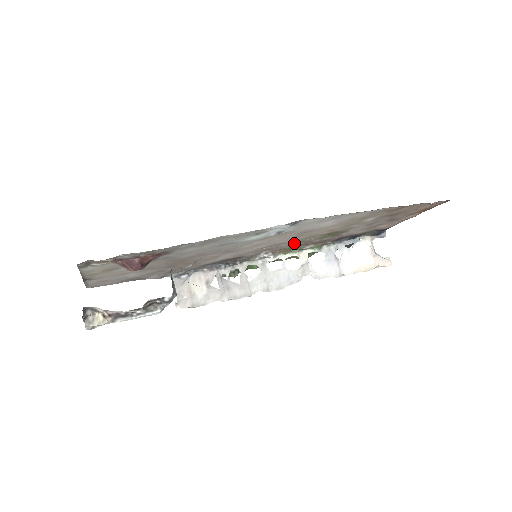
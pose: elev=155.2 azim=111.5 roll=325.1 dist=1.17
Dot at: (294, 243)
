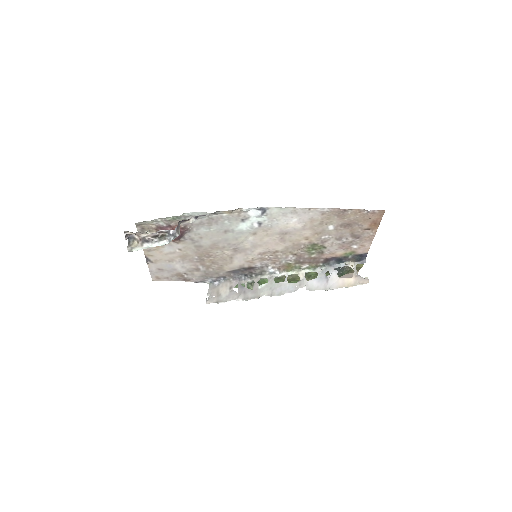
Dot at: (288, 255)
